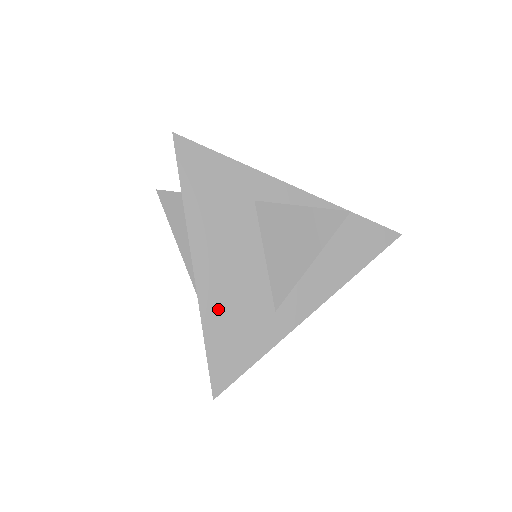
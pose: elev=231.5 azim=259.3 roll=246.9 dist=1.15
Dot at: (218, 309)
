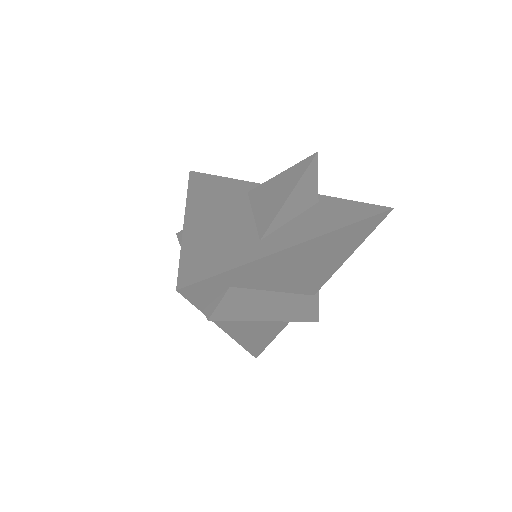
Dot at: (201, 236)
